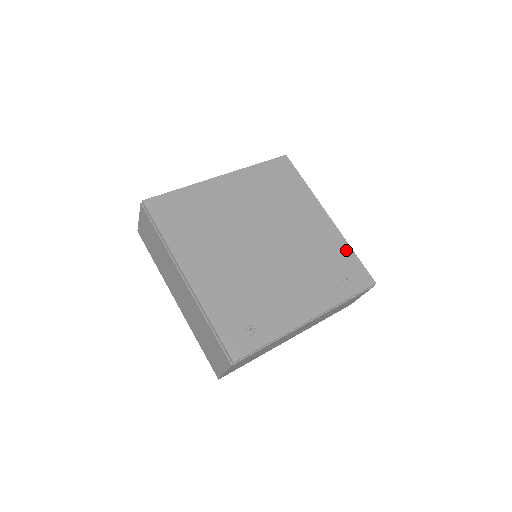
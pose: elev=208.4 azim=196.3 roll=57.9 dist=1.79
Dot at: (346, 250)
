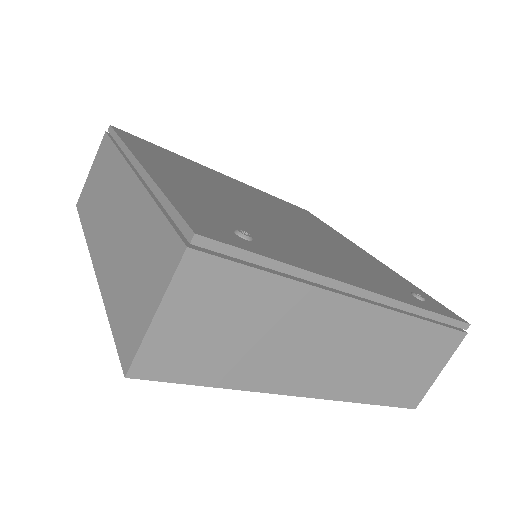
Dot at: (406, 281)
